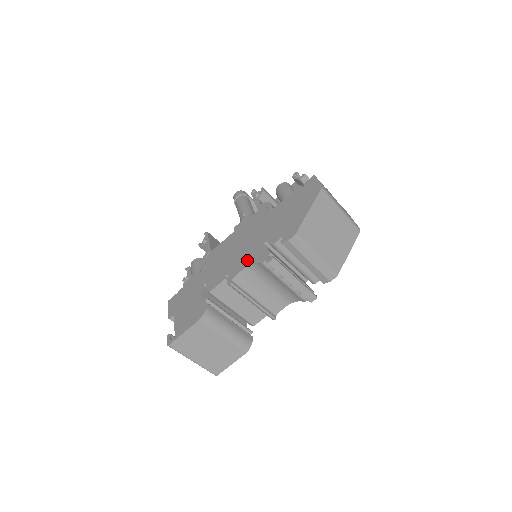
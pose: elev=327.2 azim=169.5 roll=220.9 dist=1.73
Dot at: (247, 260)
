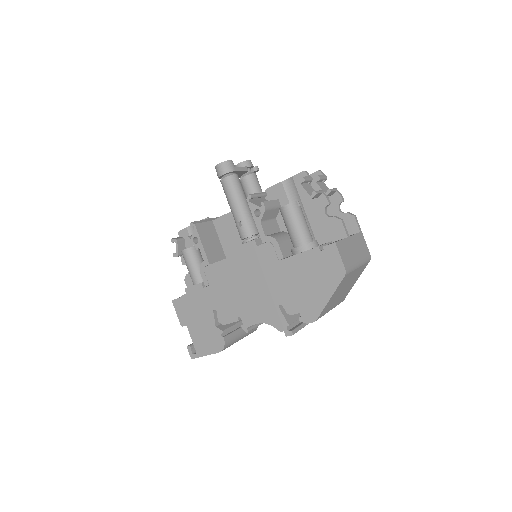
Dot at: (261, 315)
